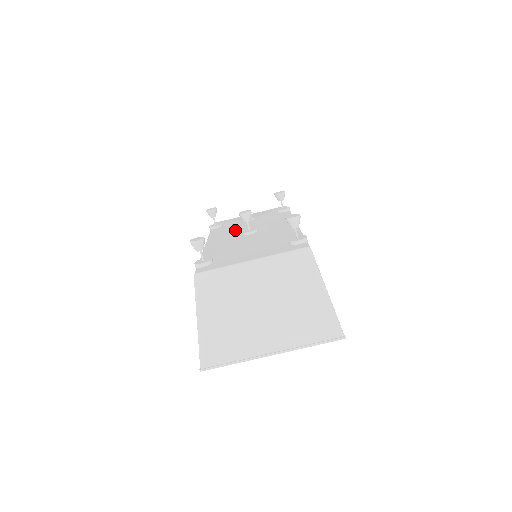
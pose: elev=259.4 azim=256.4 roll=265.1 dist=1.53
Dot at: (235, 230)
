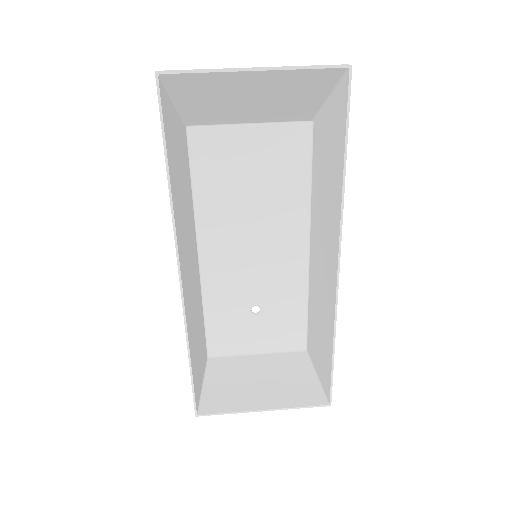
Dot at: (236, 273)
